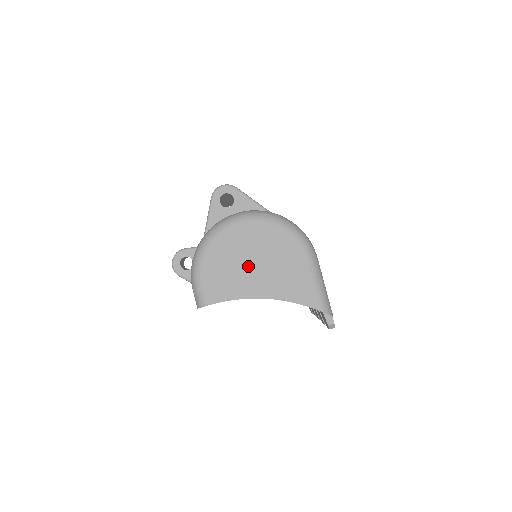
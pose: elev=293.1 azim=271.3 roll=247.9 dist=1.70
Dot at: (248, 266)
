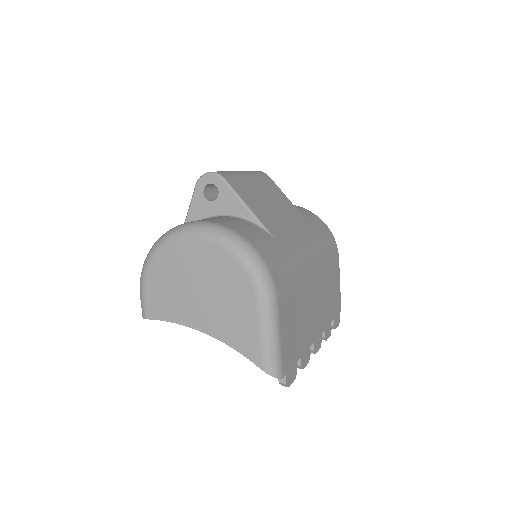
Dot at: (192, 290)
